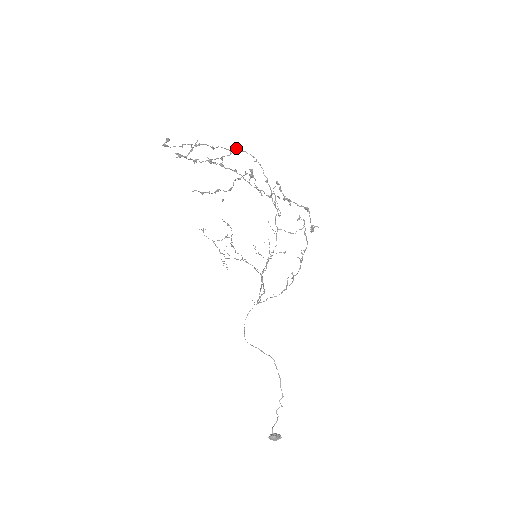
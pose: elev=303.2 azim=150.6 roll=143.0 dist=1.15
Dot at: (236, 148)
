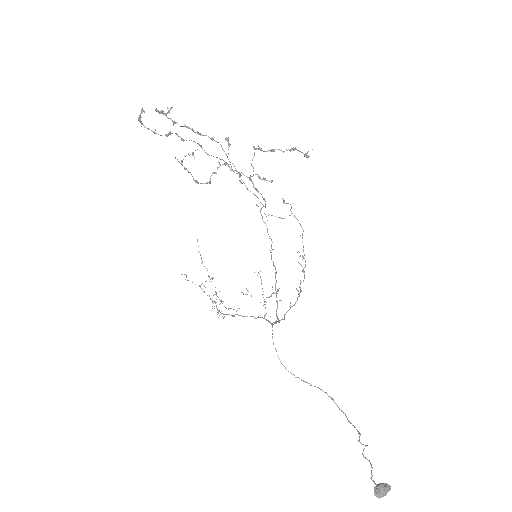
Dot at: occluded
